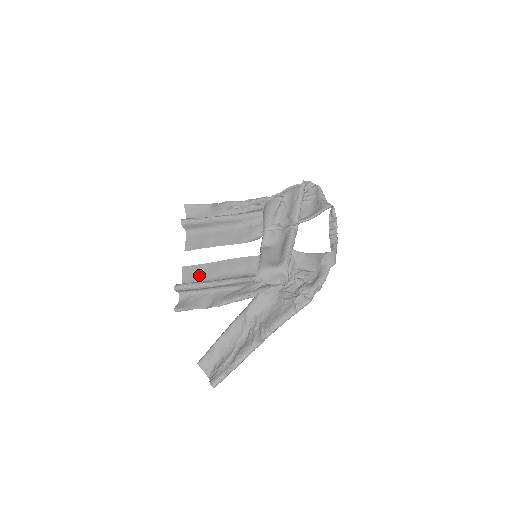
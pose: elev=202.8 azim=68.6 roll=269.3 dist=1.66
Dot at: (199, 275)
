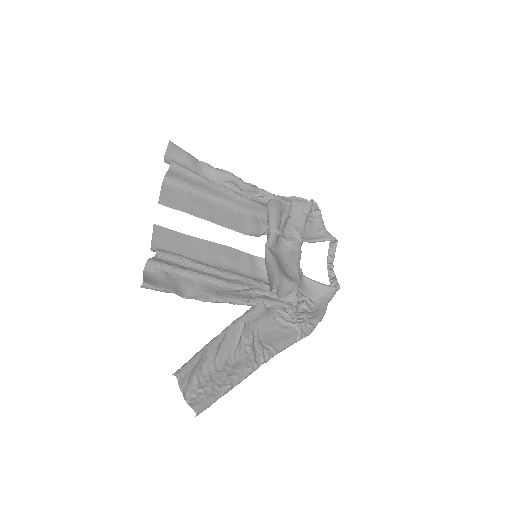
Dot at: (178, 247)
